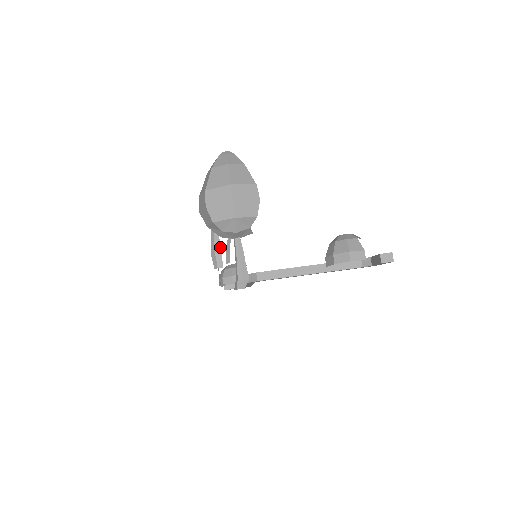
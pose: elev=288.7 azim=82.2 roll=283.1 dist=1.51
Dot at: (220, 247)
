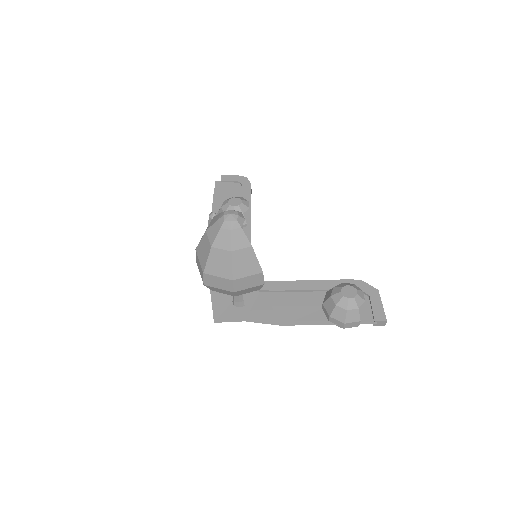
Dot at: occluded
